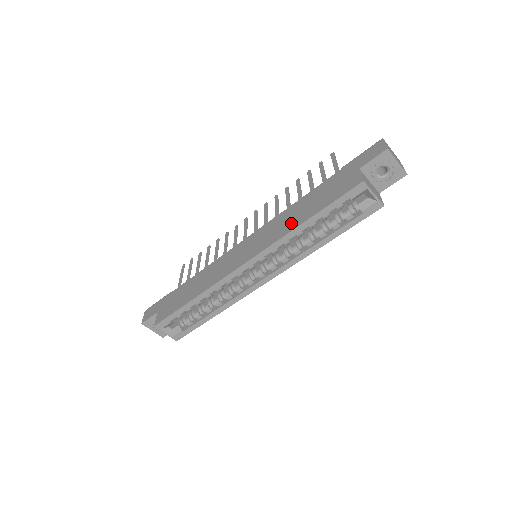
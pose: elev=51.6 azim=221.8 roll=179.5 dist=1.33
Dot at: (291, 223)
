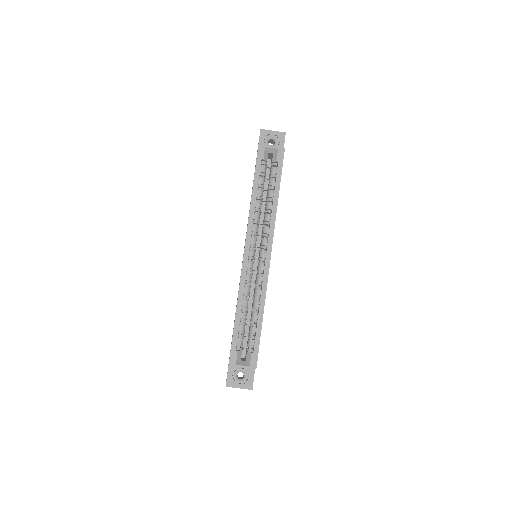
Dot at: occluded
